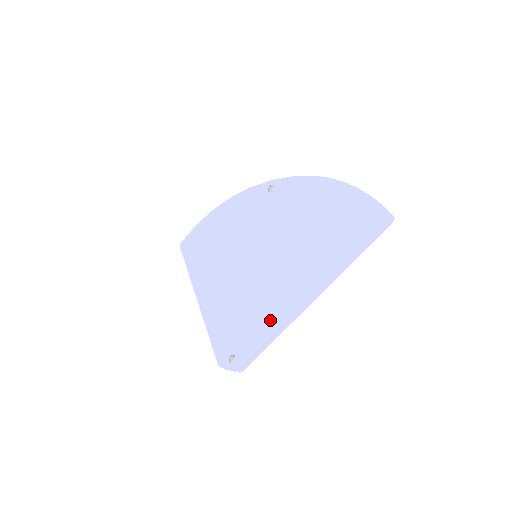
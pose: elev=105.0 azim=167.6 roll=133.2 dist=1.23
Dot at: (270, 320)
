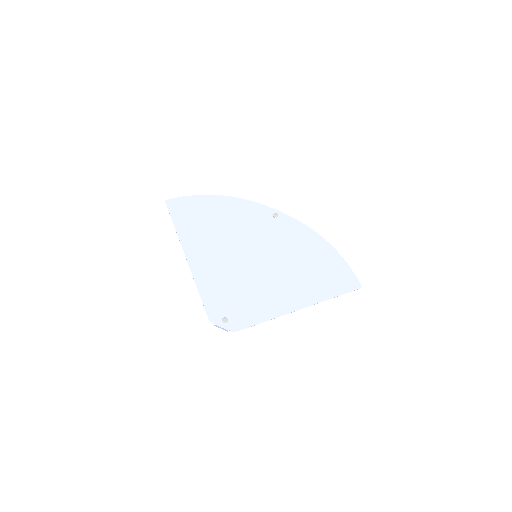
Dot at: (265, 306)
